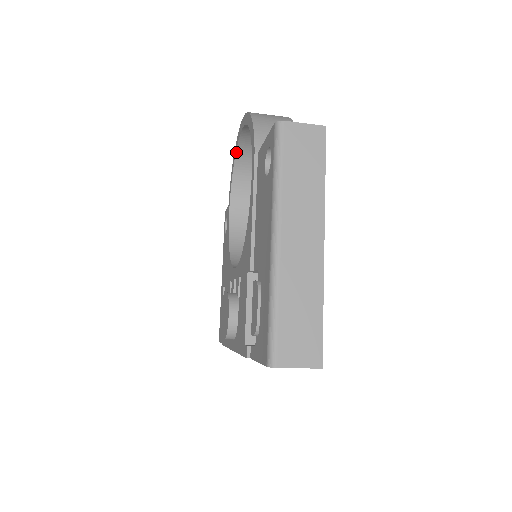
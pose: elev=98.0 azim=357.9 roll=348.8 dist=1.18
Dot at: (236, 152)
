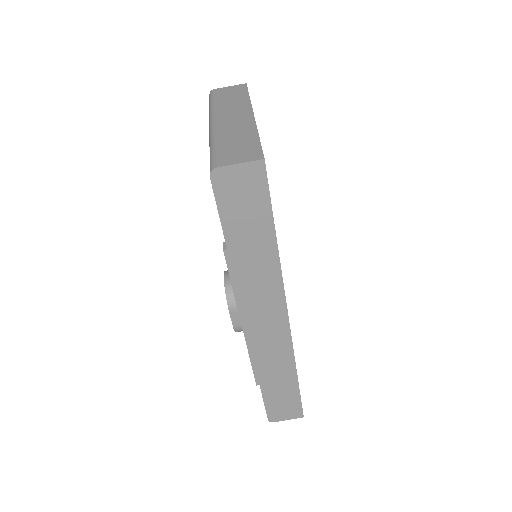
Dot at: occluded
